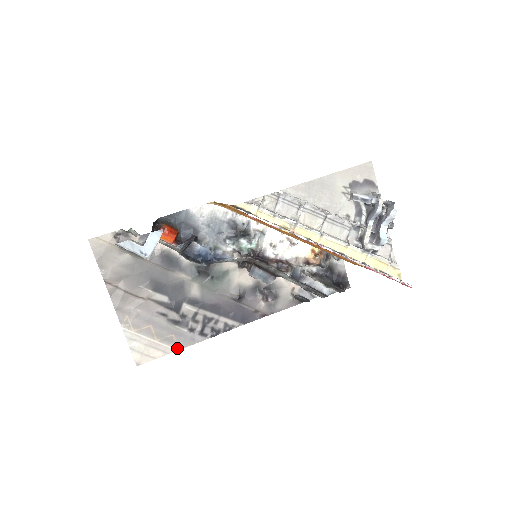
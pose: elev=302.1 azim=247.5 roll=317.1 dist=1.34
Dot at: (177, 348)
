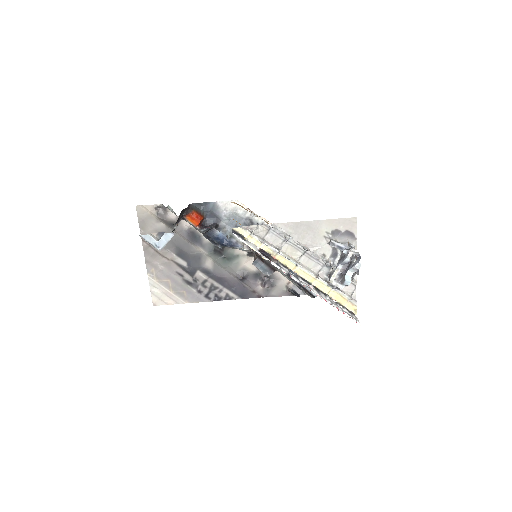
Dot at: (186, 302)
